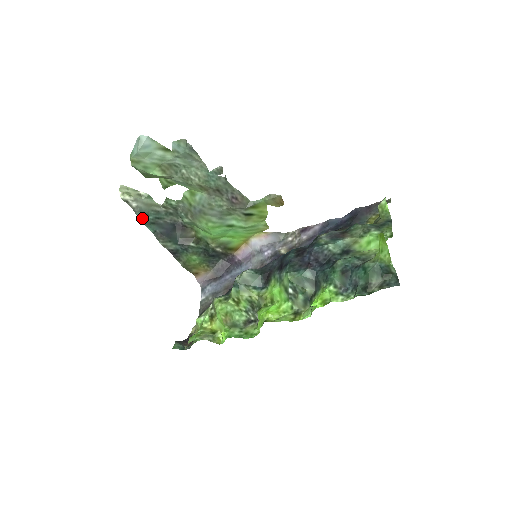
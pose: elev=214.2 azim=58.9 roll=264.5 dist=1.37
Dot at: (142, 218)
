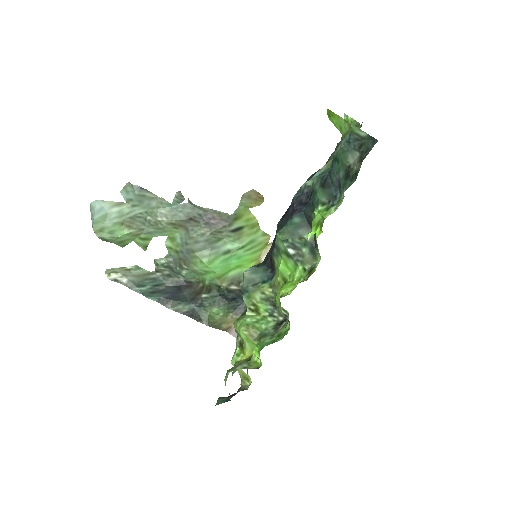
Dot at: (139, 291)
